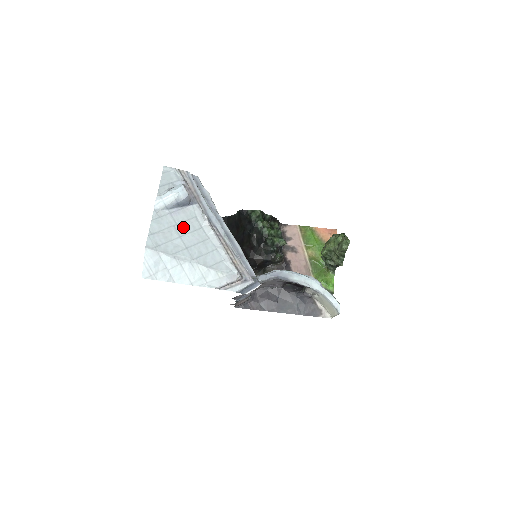
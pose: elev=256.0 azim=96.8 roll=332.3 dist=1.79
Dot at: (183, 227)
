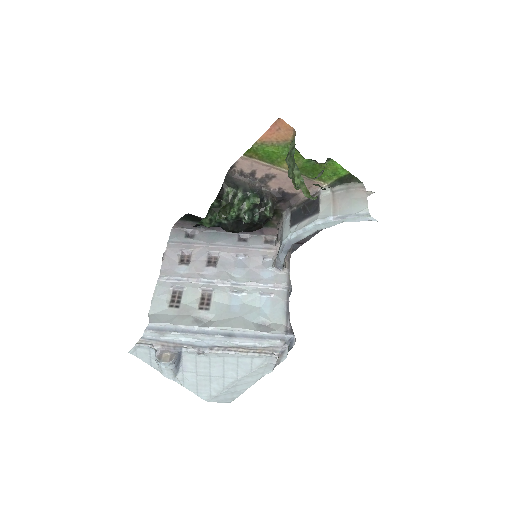
Dot at: (202, 370)
